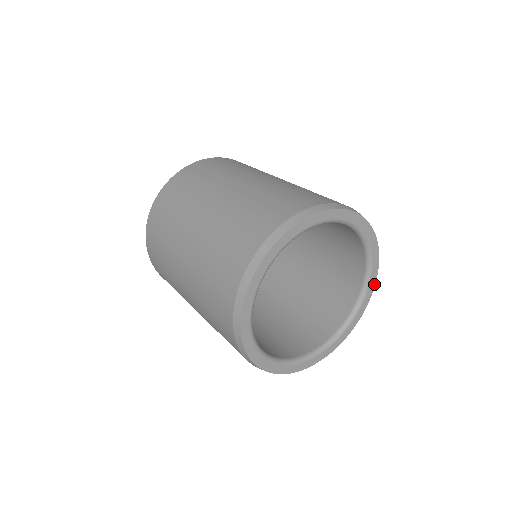
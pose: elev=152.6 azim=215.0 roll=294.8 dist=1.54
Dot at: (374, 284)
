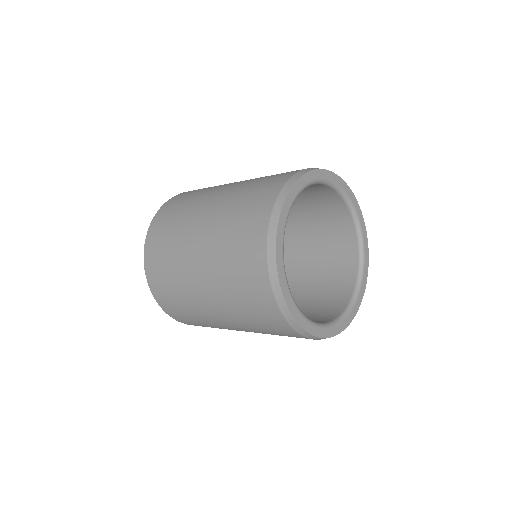
Dot at: (357, 310)
